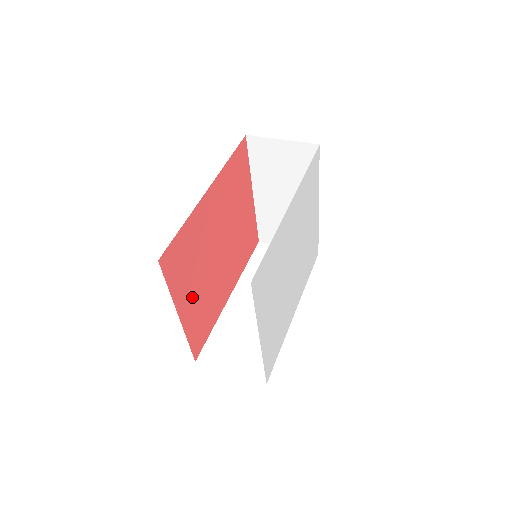
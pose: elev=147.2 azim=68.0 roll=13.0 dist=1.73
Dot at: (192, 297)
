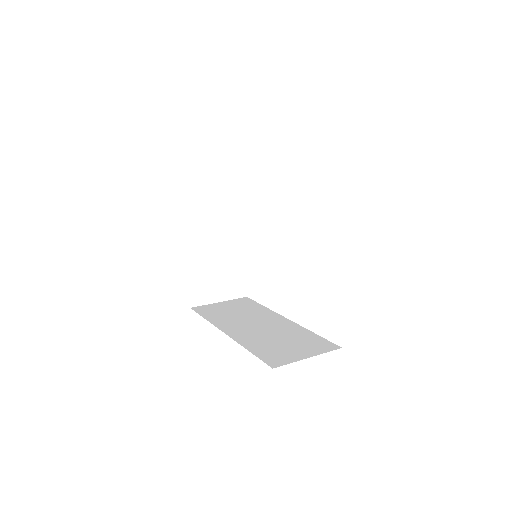
Dot at: occluded
